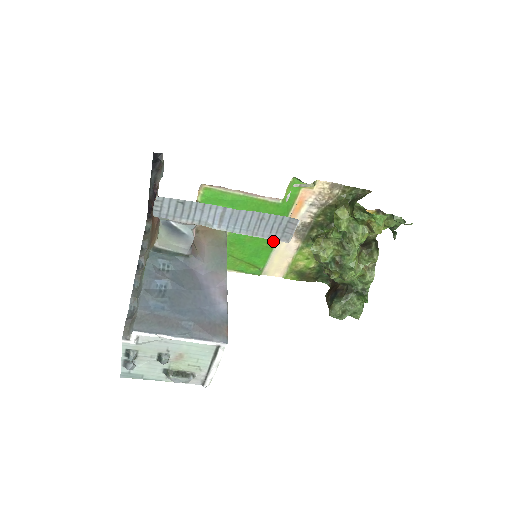
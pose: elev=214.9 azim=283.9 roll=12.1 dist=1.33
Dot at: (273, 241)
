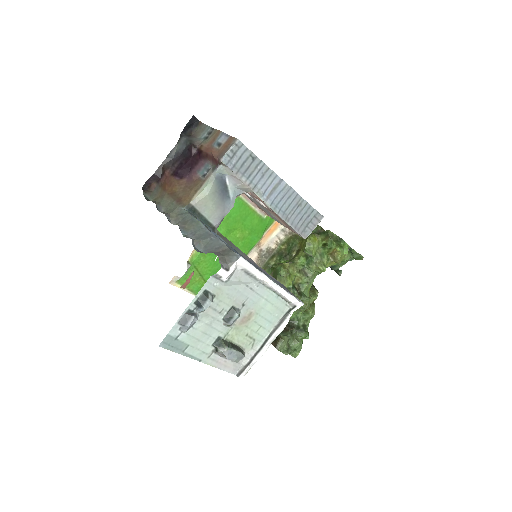
Dot at: occluded
